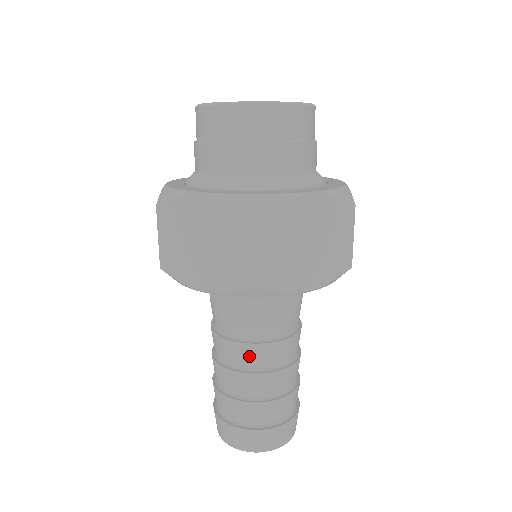
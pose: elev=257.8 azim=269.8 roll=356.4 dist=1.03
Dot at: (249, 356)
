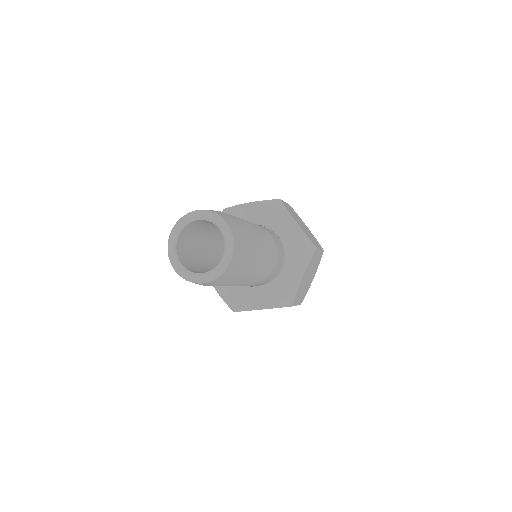
Dot at: occluded
